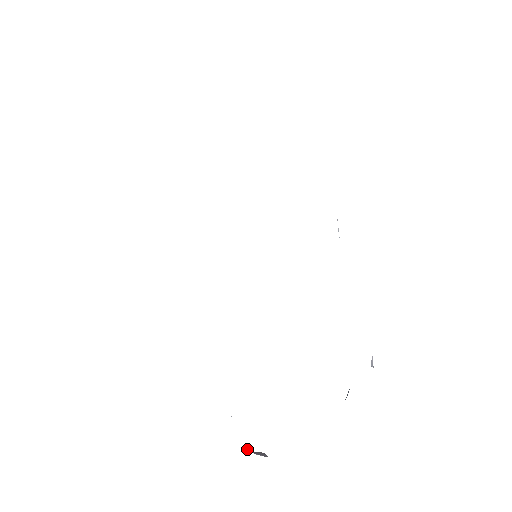
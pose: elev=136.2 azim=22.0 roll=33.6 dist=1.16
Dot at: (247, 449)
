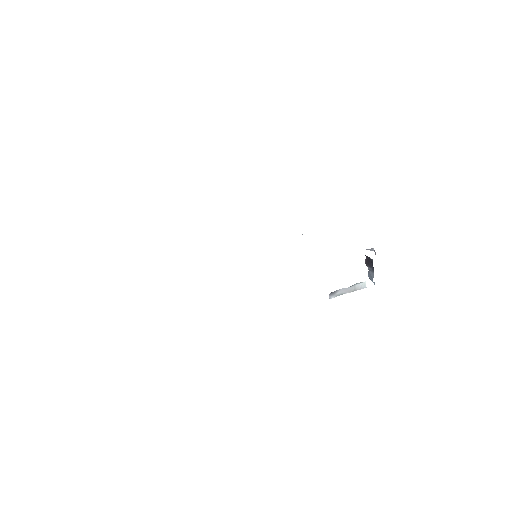
Dot at: occluded
